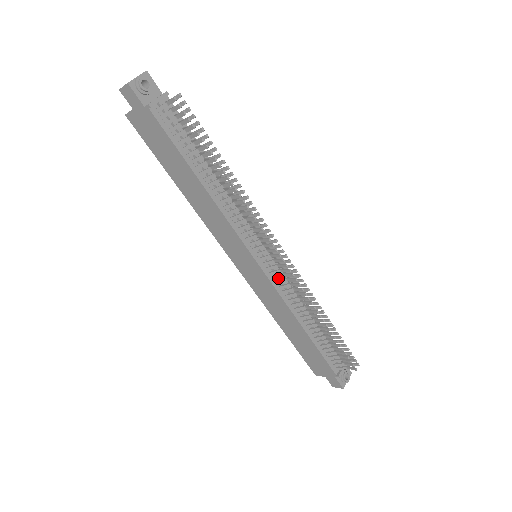
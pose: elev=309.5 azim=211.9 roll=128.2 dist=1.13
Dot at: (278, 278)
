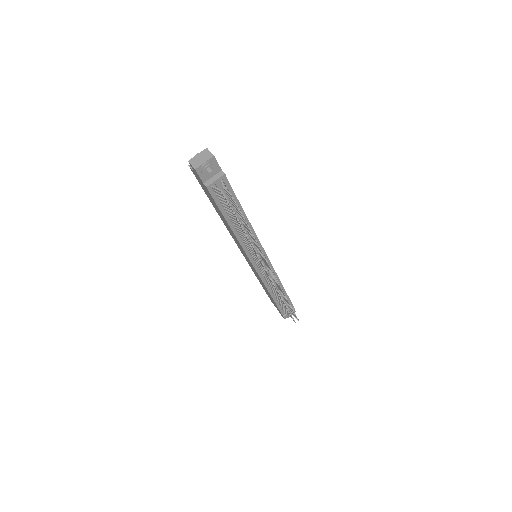
Dot at: (265, 275)
